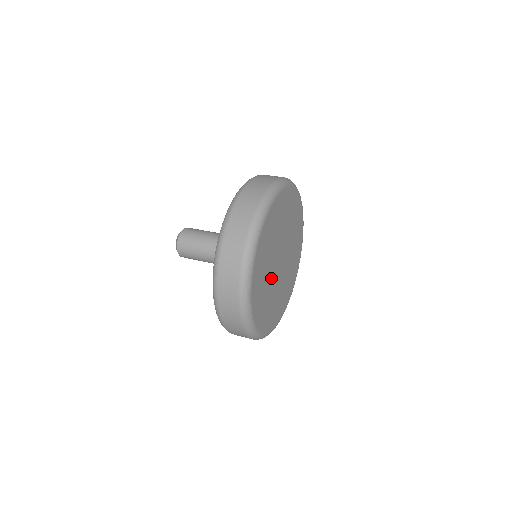
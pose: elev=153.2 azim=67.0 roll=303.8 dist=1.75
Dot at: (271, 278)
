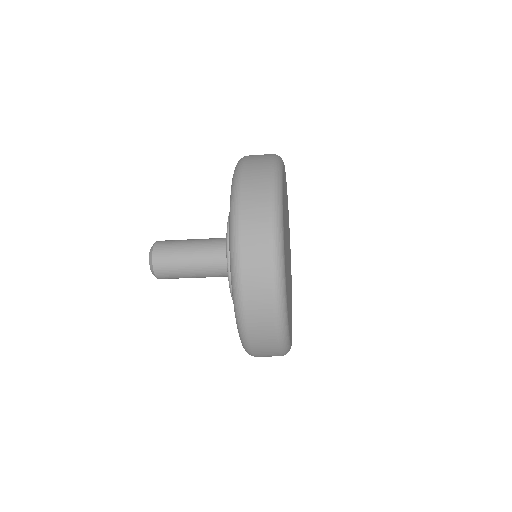
Dot at: (286, 239)
